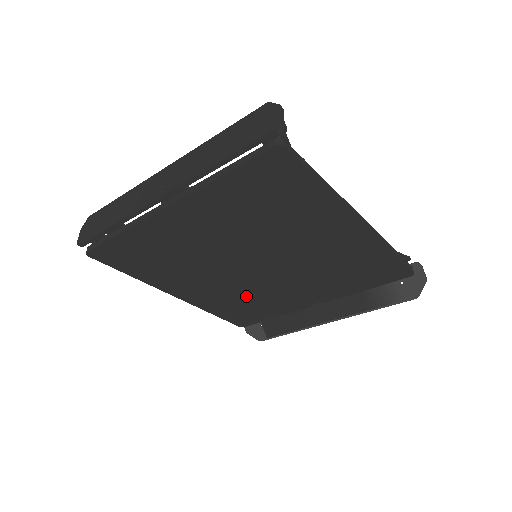
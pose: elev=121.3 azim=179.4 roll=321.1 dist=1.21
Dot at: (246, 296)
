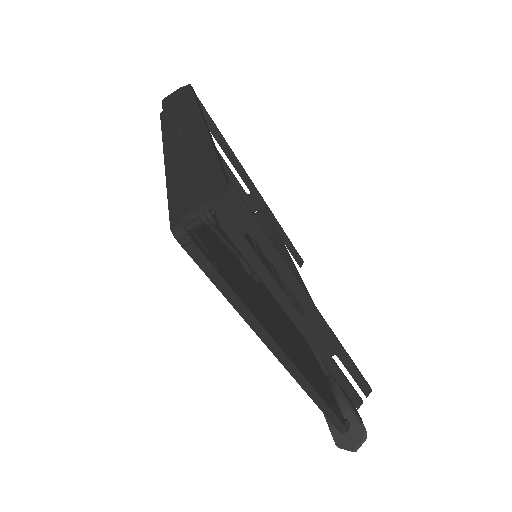
Dot at: occluded
